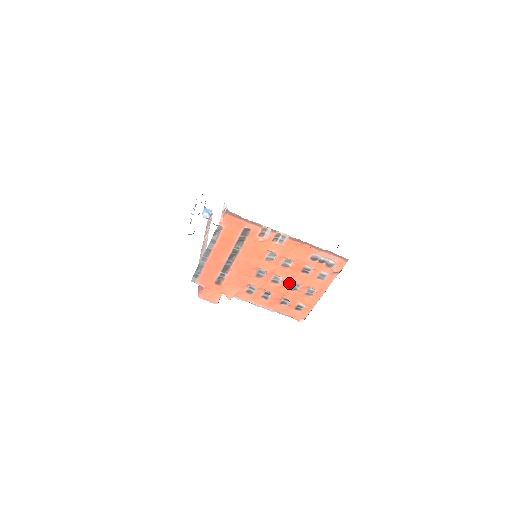
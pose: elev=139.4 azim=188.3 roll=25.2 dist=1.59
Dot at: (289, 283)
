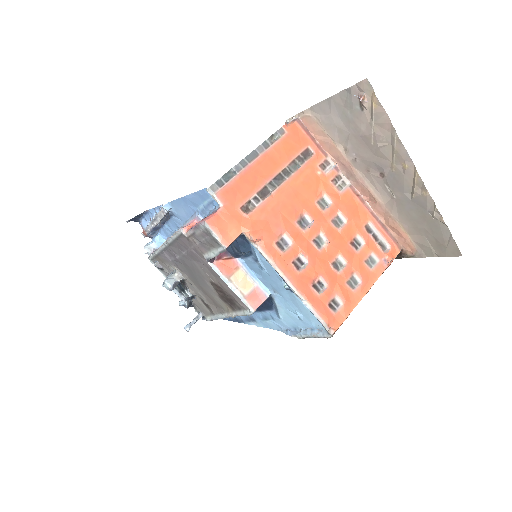
Dot at: (332, 255)
